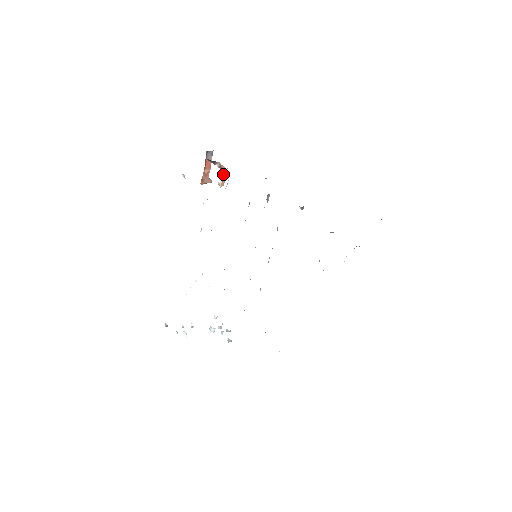
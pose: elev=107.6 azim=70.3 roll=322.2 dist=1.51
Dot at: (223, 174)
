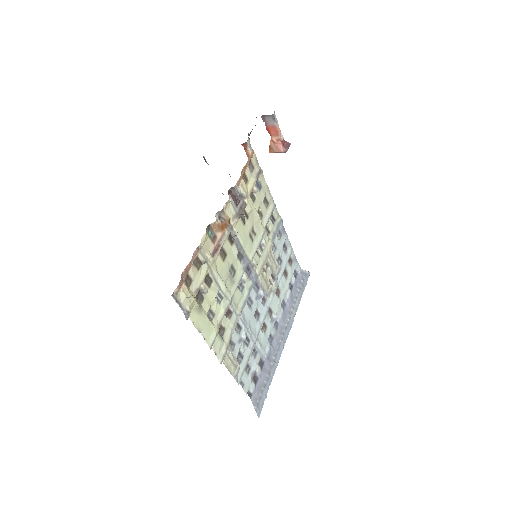
Dot at: (245, 149)
